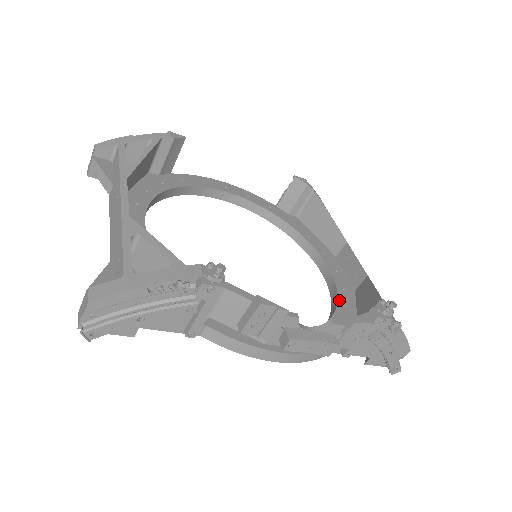
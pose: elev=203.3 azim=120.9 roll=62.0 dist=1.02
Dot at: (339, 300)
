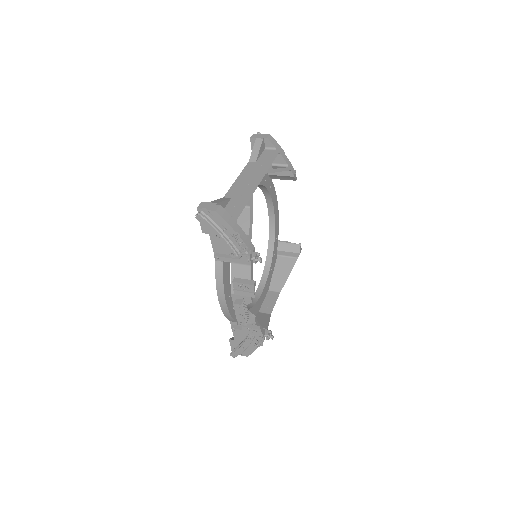
Dot at: (252, 308)
